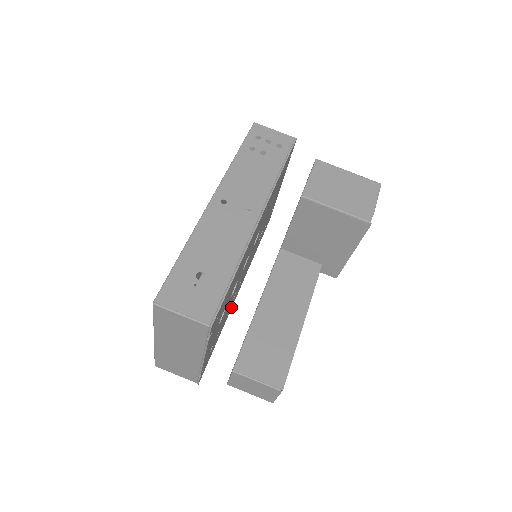
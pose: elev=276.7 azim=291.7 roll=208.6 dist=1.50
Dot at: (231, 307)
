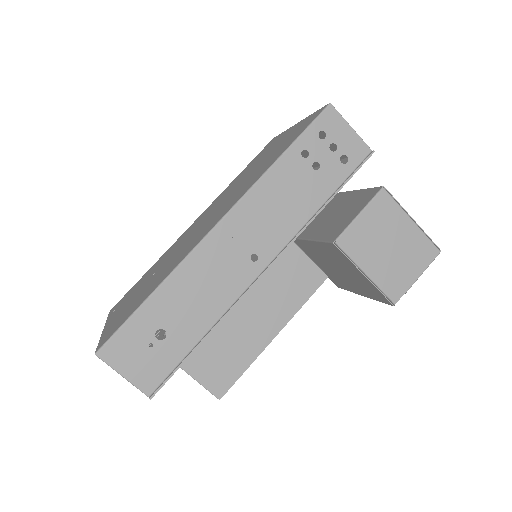
Dot at: occluded
